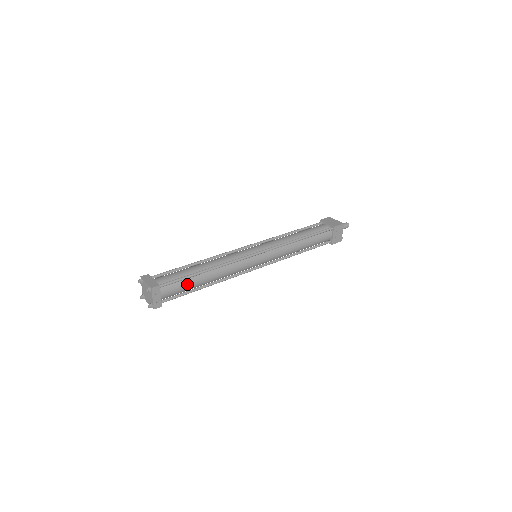
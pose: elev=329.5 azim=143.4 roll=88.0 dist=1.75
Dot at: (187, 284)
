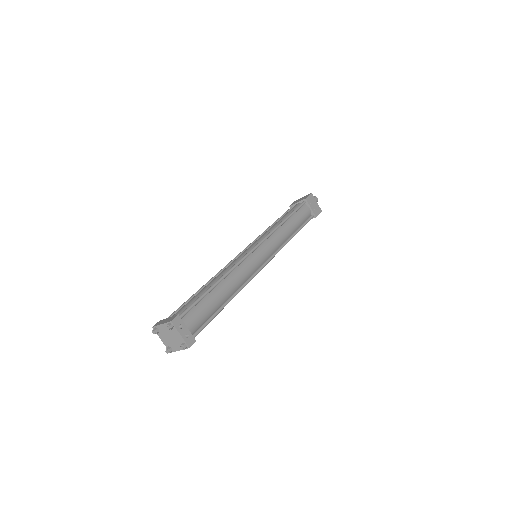
Dot at: (207, 305)
